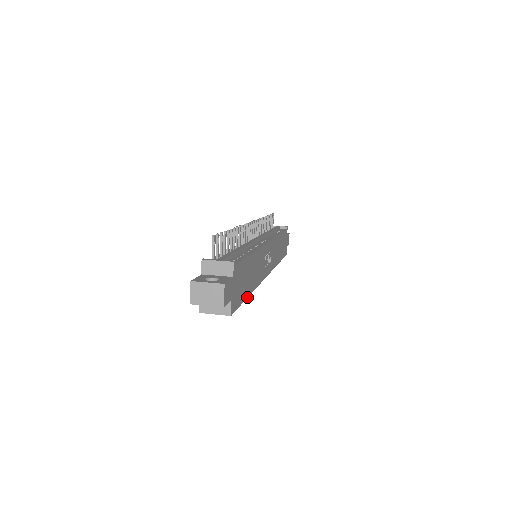
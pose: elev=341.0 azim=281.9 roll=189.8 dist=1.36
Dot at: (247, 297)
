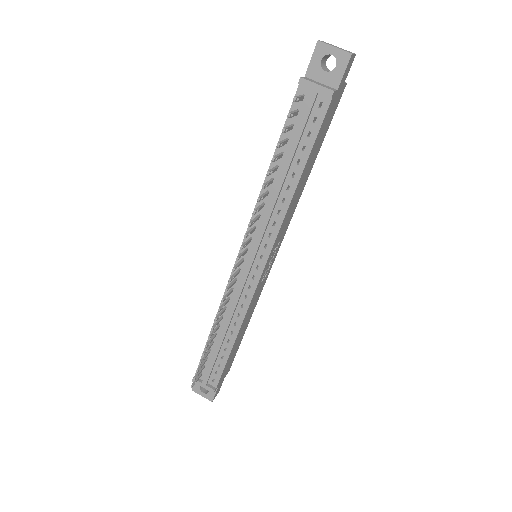
Dot at: occluded
